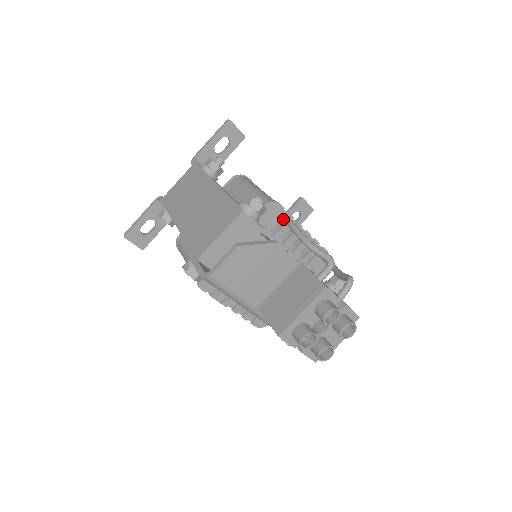
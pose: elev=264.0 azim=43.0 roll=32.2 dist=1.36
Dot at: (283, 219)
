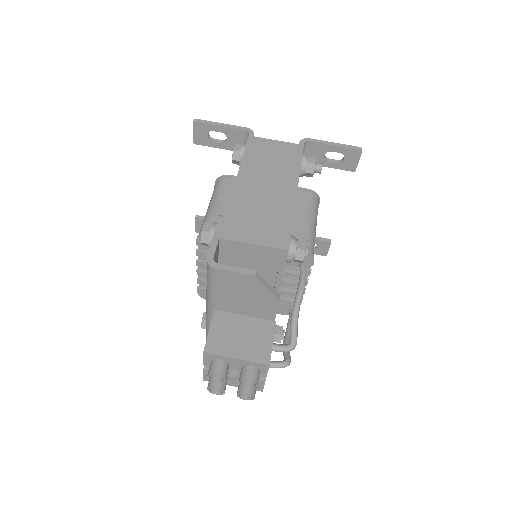
Dot at: (302, 273)
